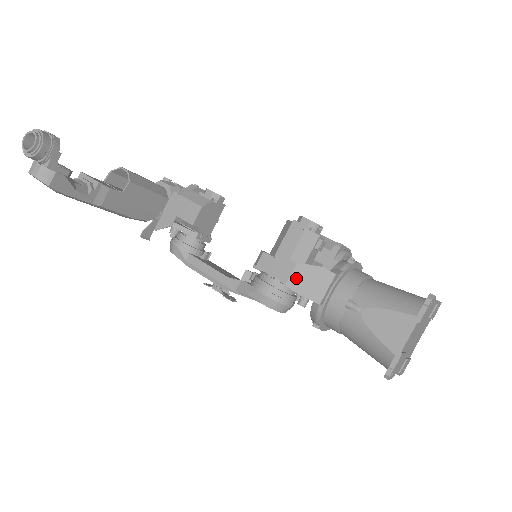
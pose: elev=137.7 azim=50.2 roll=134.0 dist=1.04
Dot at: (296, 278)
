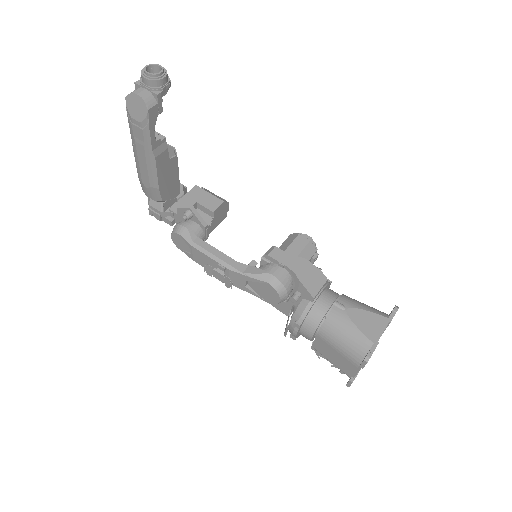
Dot at: (303, 270)
